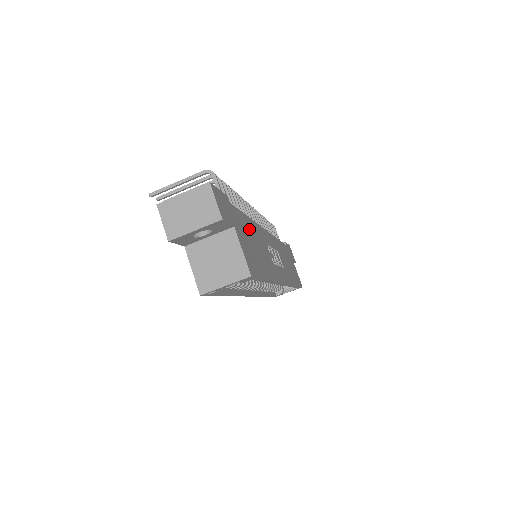
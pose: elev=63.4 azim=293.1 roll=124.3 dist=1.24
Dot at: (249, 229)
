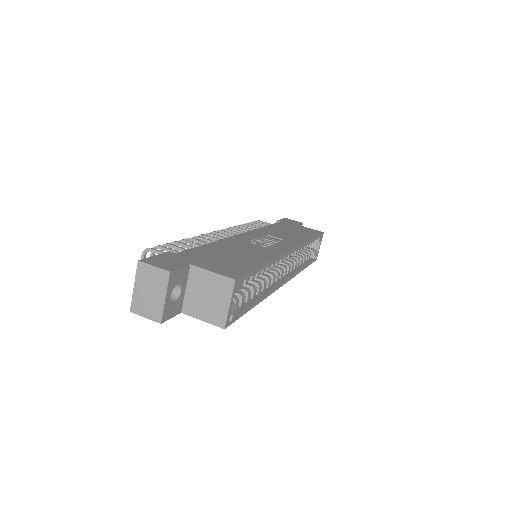
Dot at: (214, 251)
